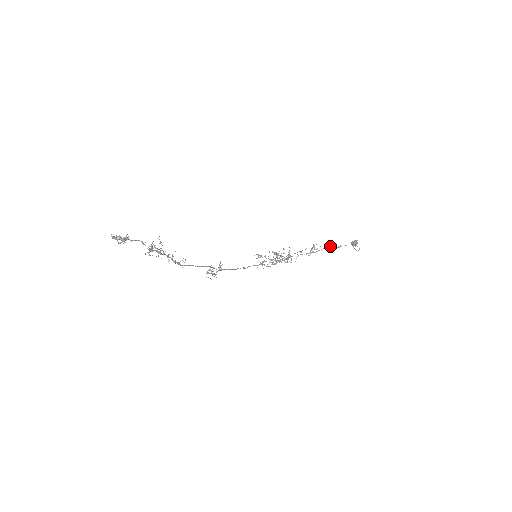
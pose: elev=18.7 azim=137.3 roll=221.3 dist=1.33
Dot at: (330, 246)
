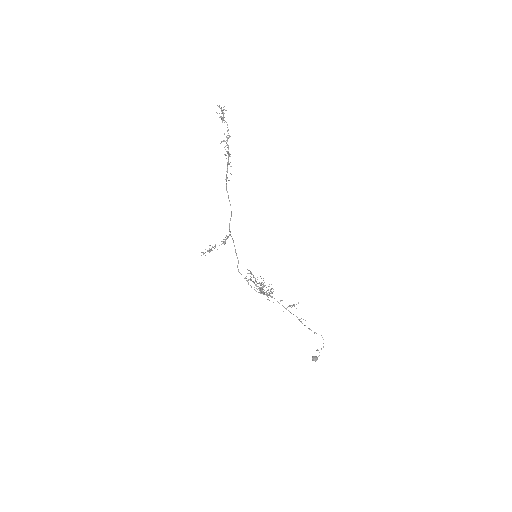
Dot at: occluded
